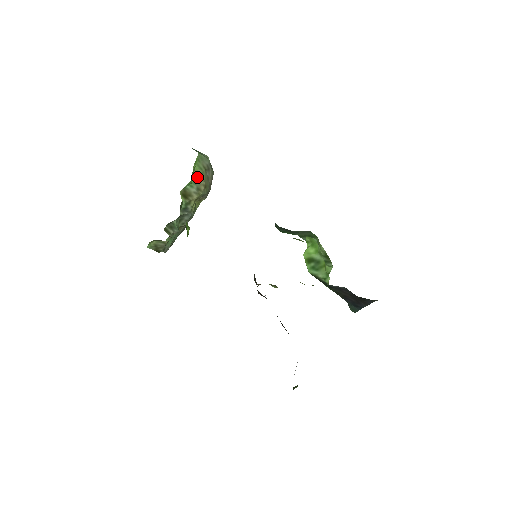
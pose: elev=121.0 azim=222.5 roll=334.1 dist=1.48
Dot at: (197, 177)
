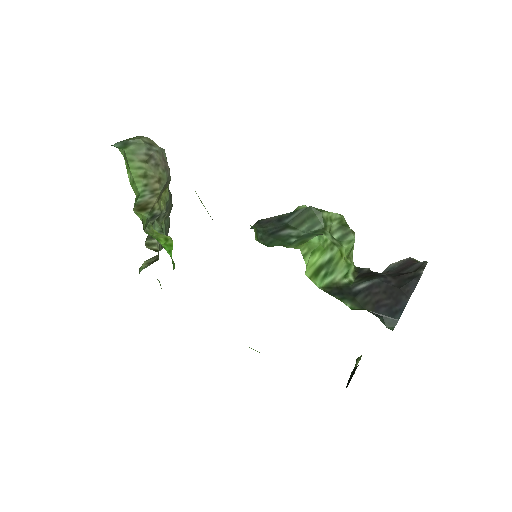
Dot at: (141, 182)
